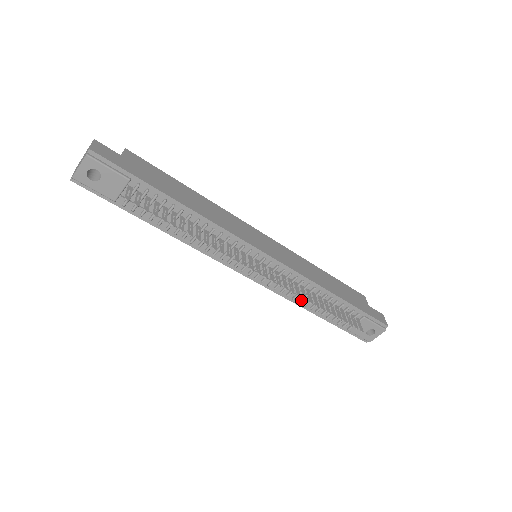
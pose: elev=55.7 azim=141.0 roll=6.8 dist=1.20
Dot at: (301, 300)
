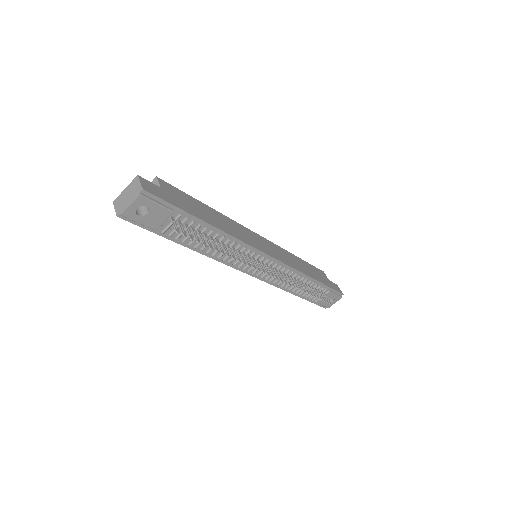
Dot at: (287, 286)
